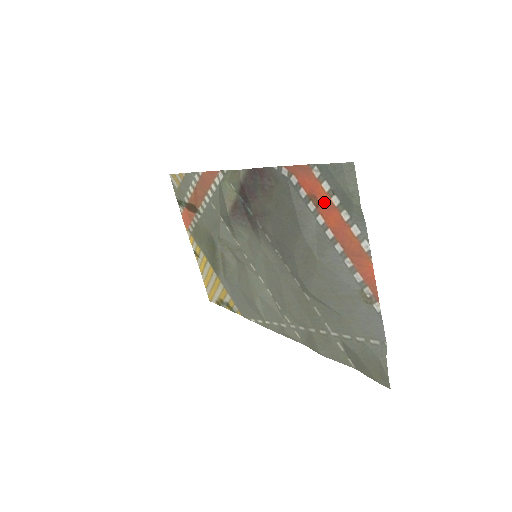
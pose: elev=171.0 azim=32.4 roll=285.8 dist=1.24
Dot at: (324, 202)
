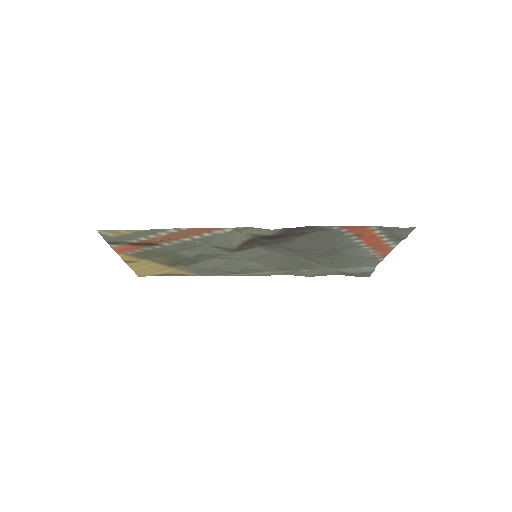
Dot at: (370, 236)
